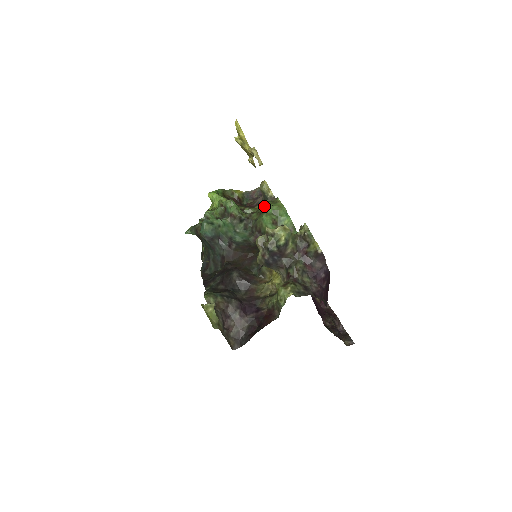
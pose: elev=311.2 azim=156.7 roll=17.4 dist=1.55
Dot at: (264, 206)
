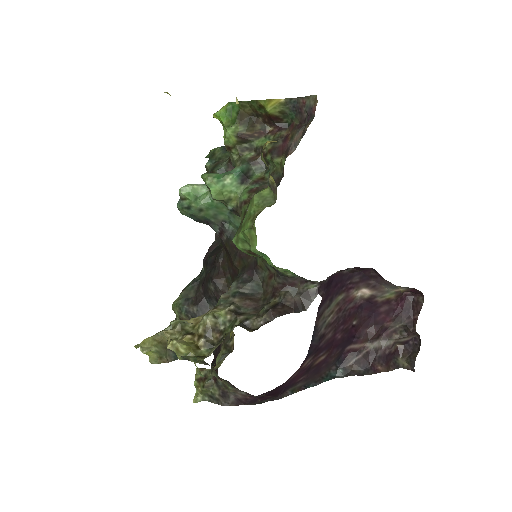
Dot at: occluded
